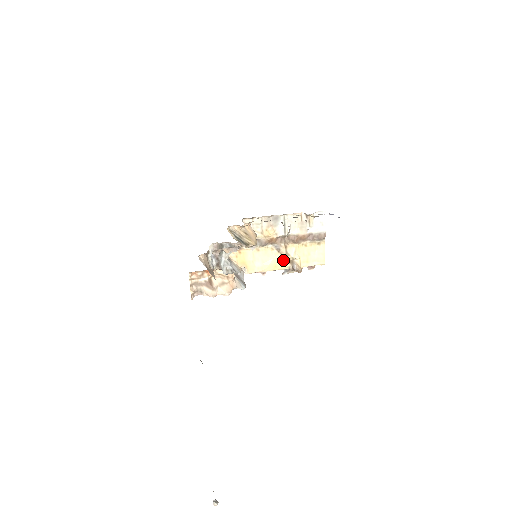
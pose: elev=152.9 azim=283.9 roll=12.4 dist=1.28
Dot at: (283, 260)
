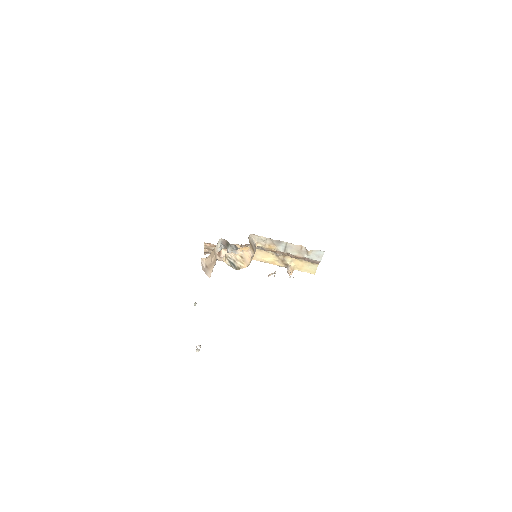
Dot at: (280, 262)
